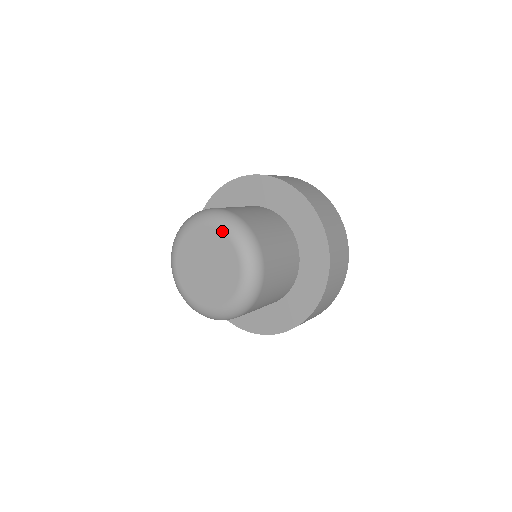
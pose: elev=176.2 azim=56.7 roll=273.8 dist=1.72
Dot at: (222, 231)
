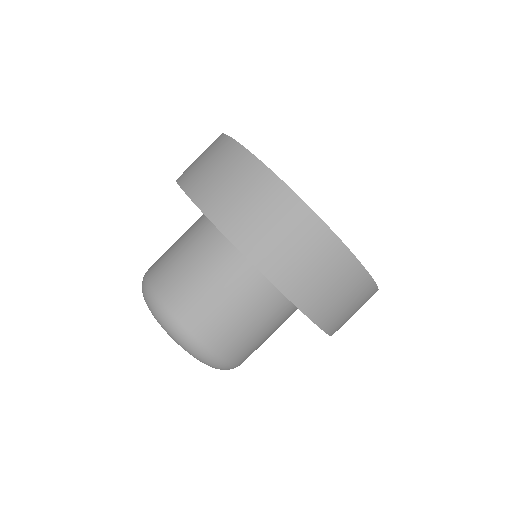
Dot at: (157, 321)
